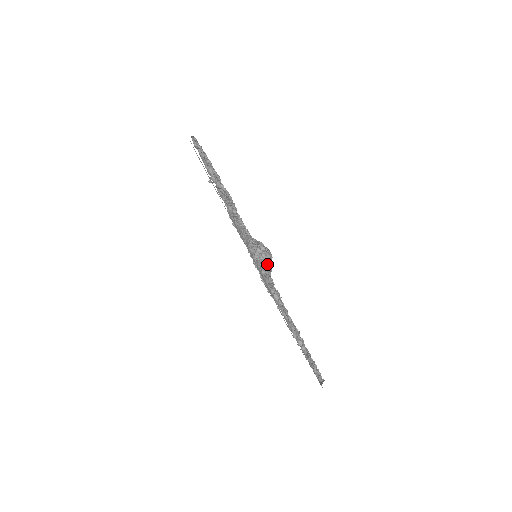
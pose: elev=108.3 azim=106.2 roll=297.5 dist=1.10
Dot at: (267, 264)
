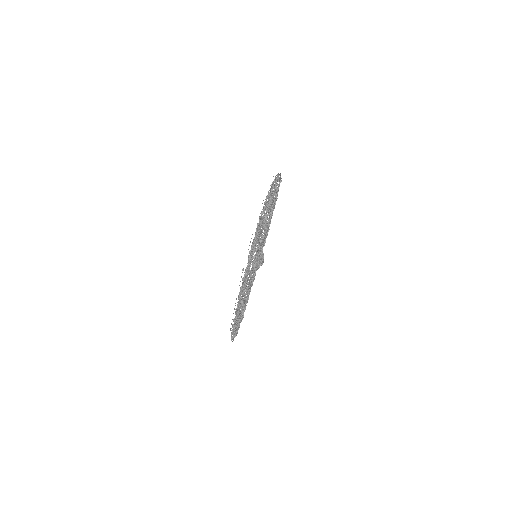
Dot at: (260, 259)
